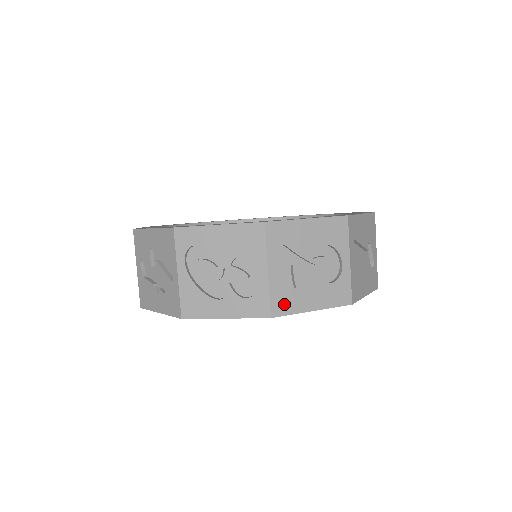
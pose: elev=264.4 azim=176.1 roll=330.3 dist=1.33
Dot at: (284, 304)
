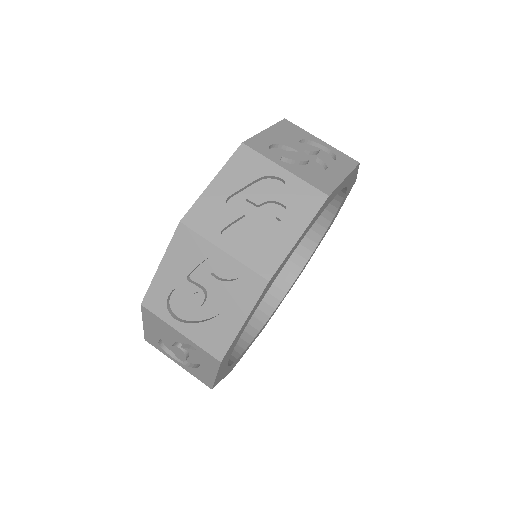
Dot at: occluded
